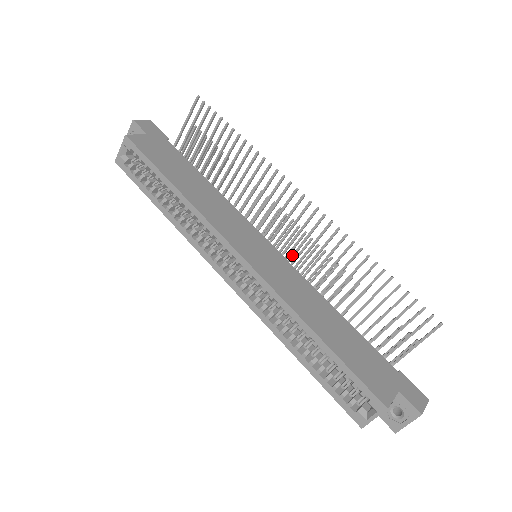
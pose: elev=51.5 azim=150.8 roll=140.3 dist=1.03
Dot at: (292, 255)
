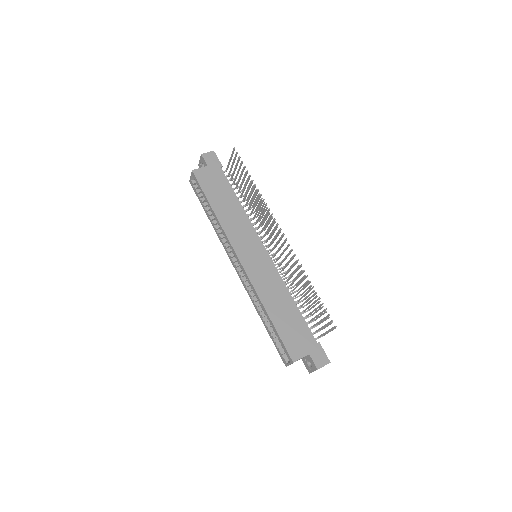
Dot at: (277, 259)
